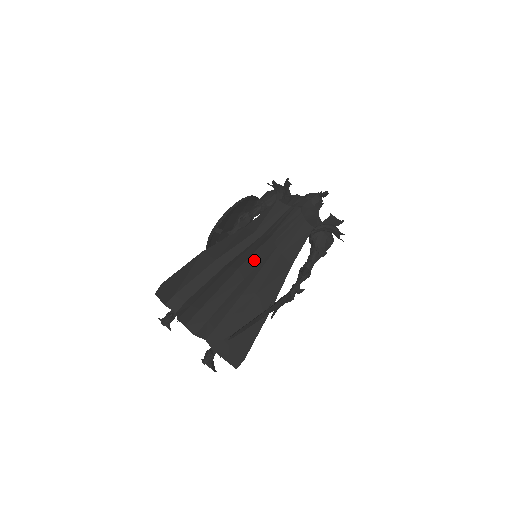
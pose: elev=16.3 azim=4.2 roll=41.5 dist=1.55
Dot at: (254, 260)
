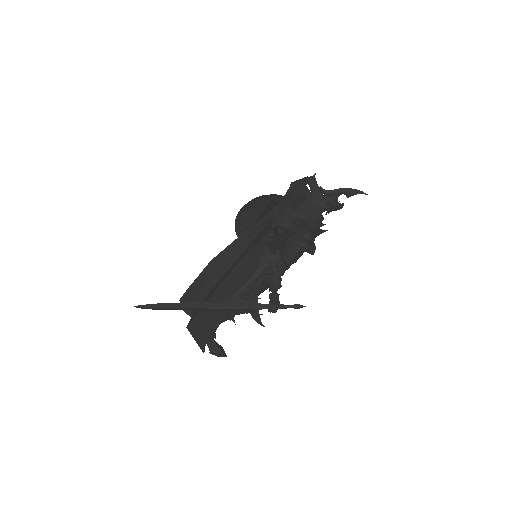
Dot at: (225, 256)
